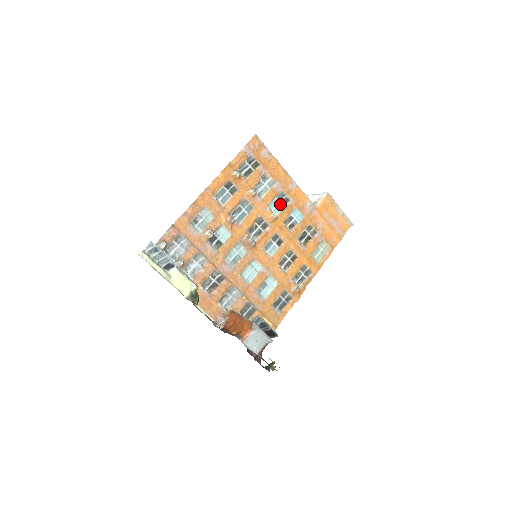
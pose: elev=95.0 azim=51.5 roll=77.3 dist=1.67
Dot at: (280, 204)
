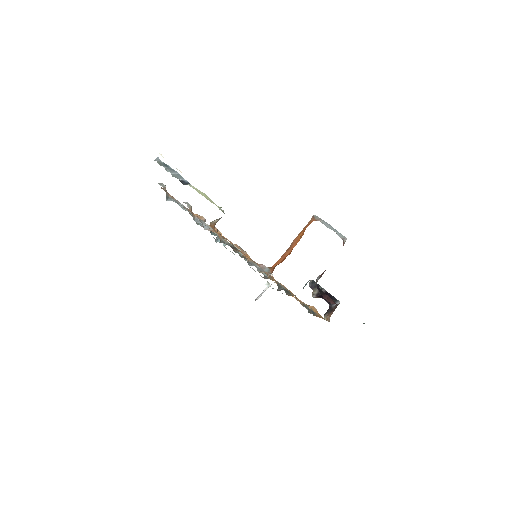
Dot at: (245, 259)
